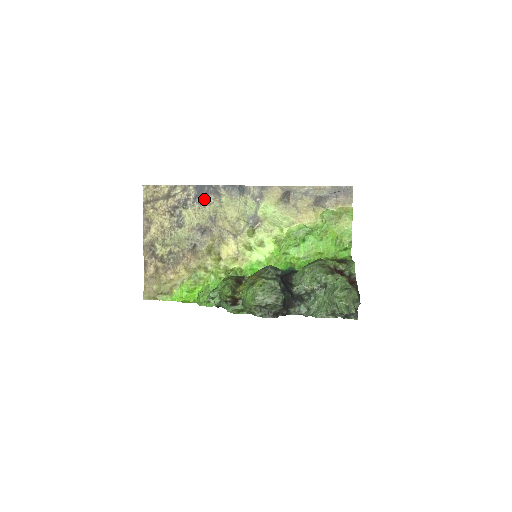
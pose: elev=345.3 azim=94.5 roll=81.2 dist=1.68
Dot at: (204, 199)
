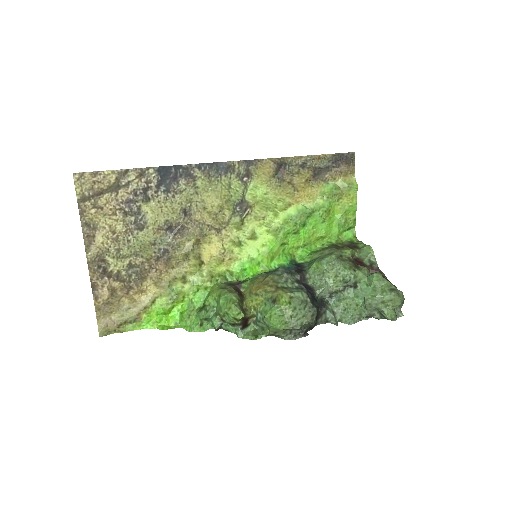
Dot at: (172, 186)
